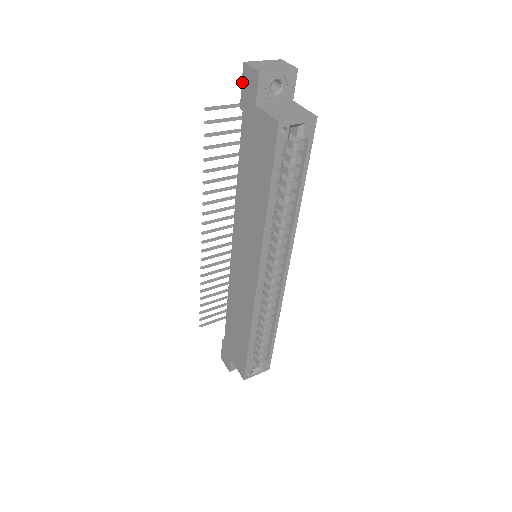
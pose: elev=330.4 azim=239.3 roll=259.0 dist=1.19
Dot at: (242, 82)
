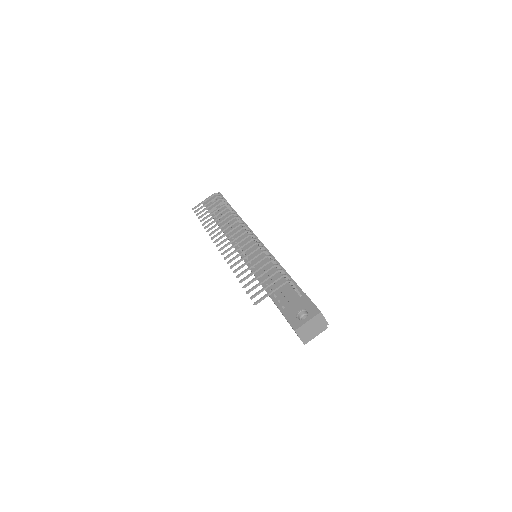
Dot at: (289, 323)
